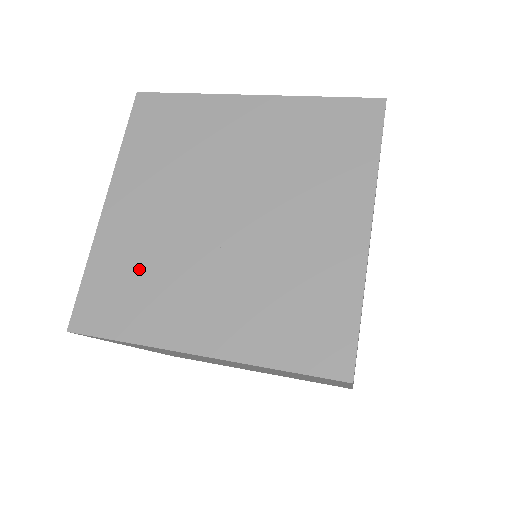
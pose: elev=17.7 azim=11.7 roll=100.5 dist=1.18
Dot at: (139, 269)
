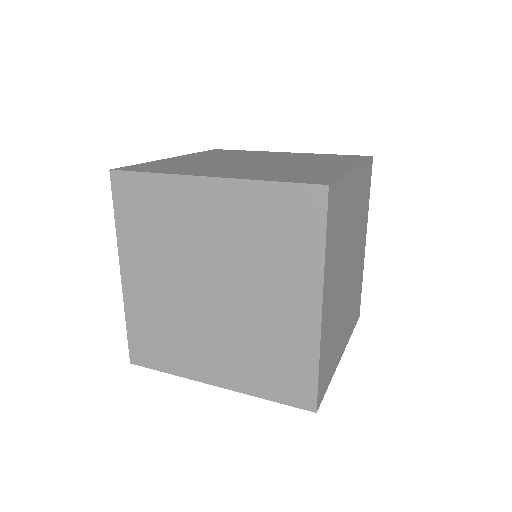
Dot at: (161, 327)
